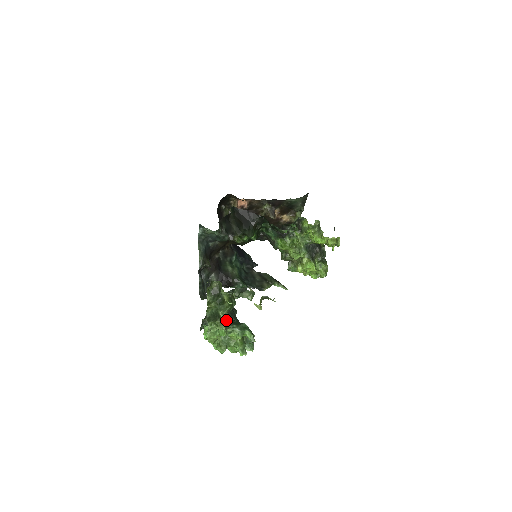
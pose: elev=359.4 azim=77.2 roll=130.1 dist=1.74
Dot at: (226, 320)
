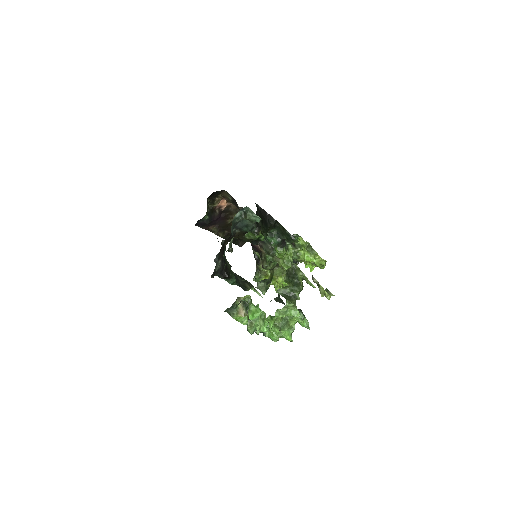
Dot at: occluded
